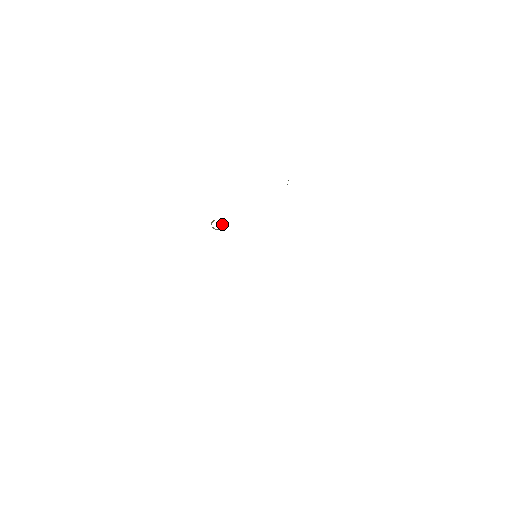
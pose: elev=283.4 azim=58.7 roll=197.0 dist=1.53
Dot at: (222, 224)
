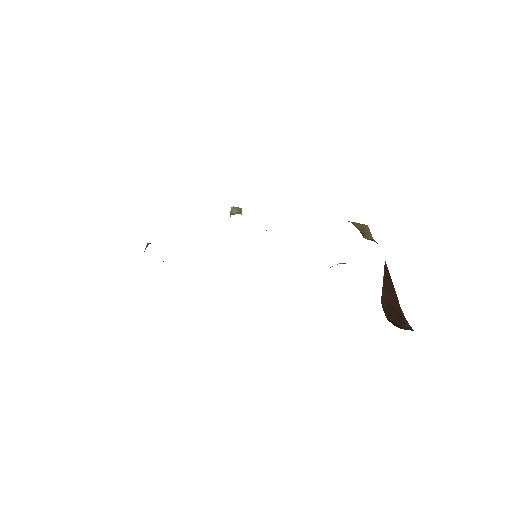
Dot at: occluded
